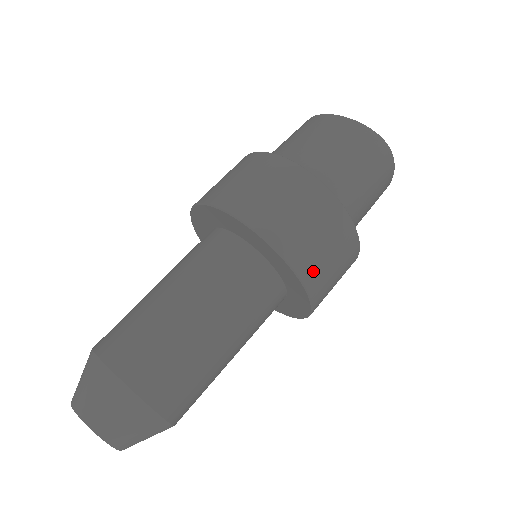
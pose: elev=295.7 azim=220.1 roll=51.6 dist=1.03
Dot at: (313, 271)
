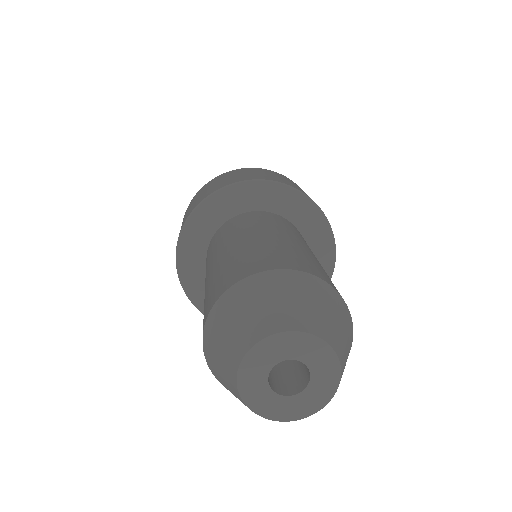
Dot at: (299, 189)
